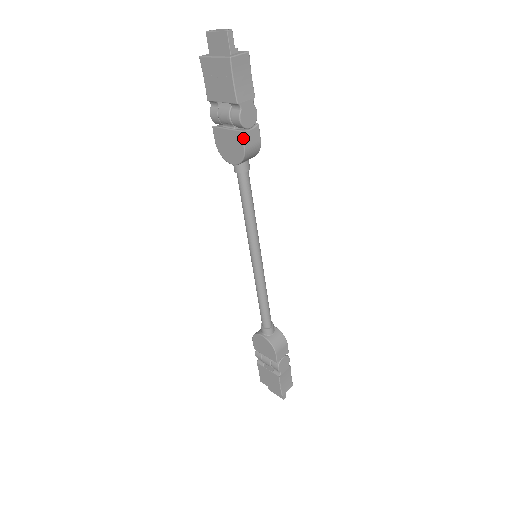
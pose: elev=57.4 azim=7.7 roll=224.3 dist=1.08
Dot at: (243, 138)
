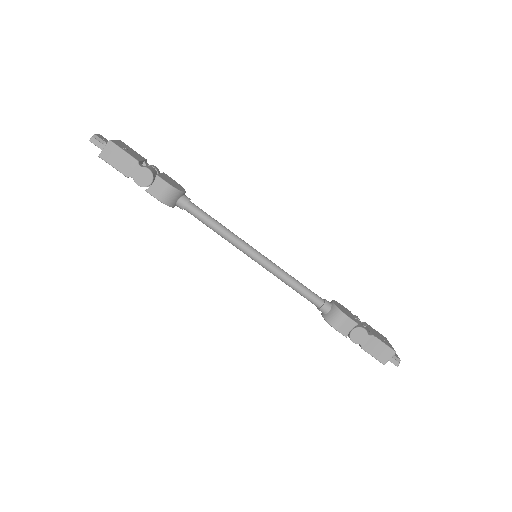
Dot at: (150, 194)
